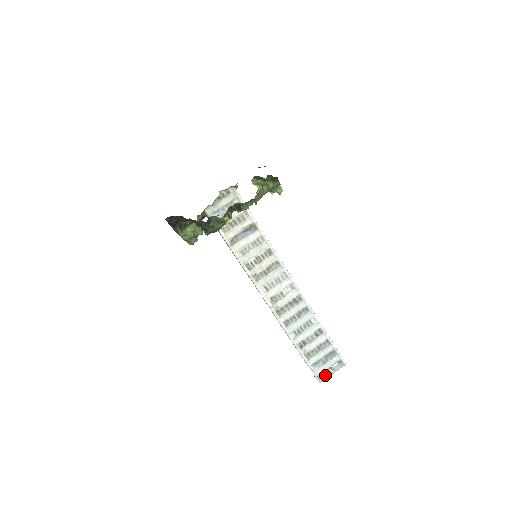
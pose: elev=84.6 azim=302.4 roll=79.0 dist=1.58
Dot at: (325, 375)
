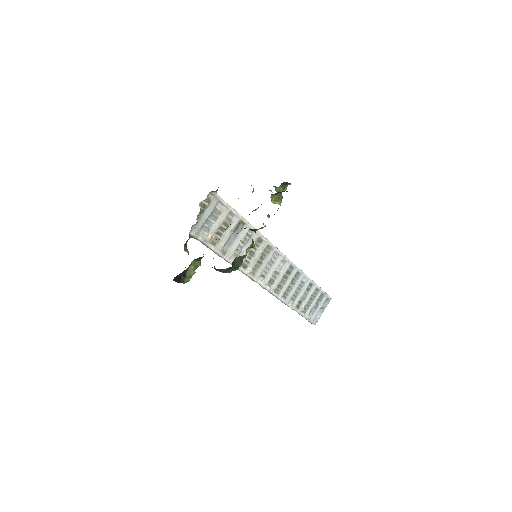
Dot at: (317, 316)
